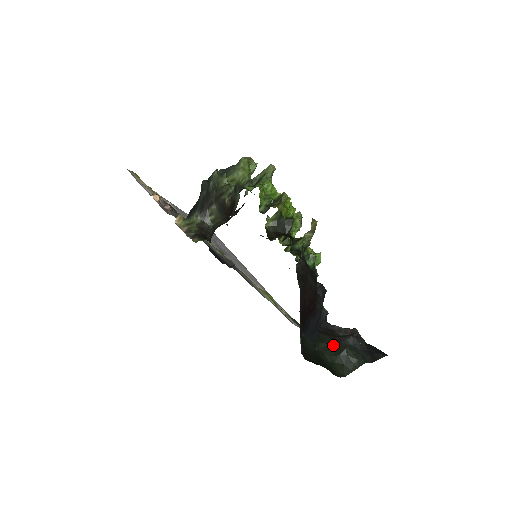
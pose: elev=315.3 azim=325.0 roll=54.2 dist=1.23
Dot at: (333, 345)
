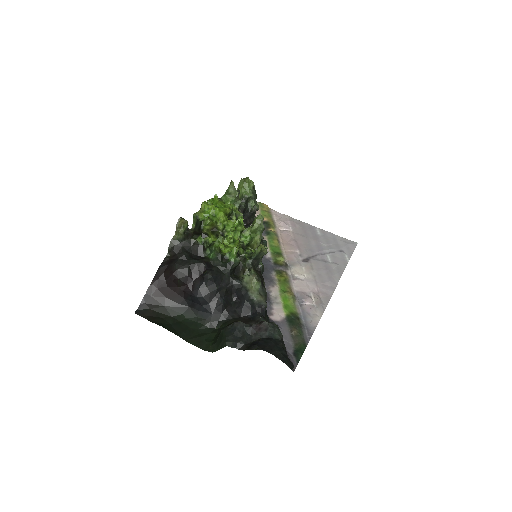
Dot at: occluded
